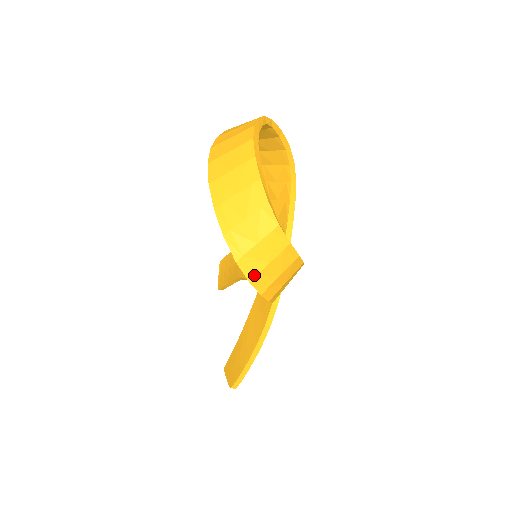
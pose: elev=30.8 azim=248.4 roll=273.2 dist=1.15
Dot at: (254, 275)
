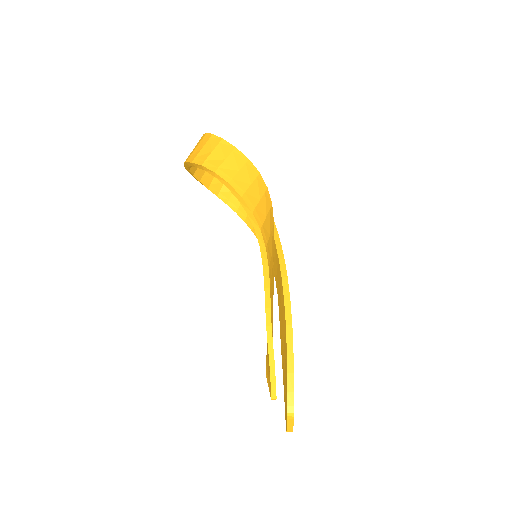
Dot at: (217, 168)
